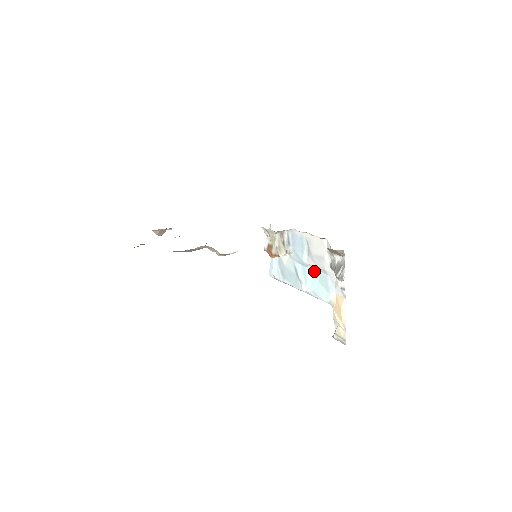
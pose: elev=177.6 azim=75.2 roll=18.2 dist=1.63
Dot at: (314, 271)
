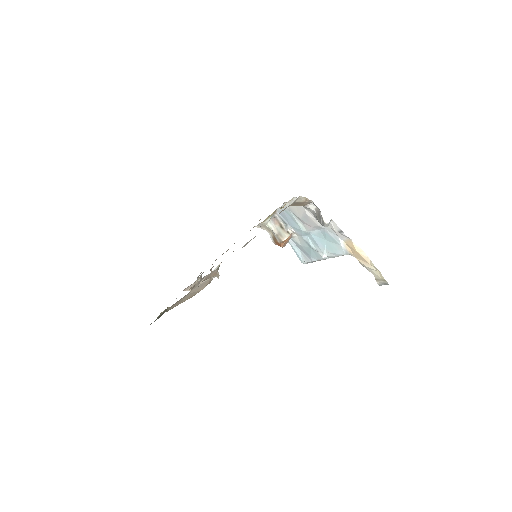
Dot at: (316, 233)
